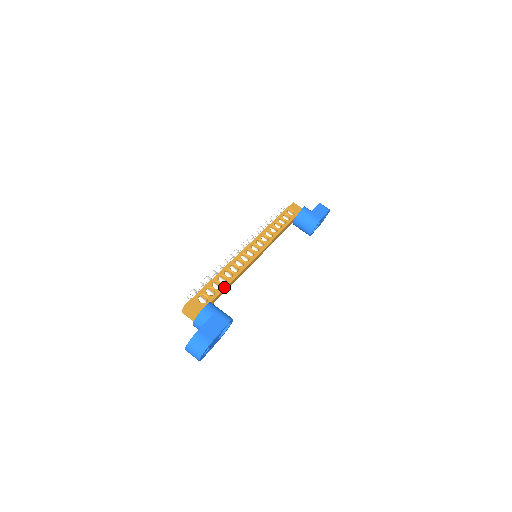
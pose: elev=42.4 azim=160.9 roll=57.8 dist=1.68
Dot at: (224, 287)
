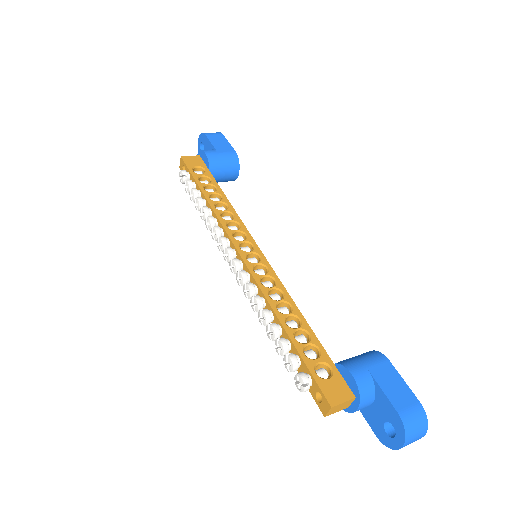
Dot at: (309, 329)
